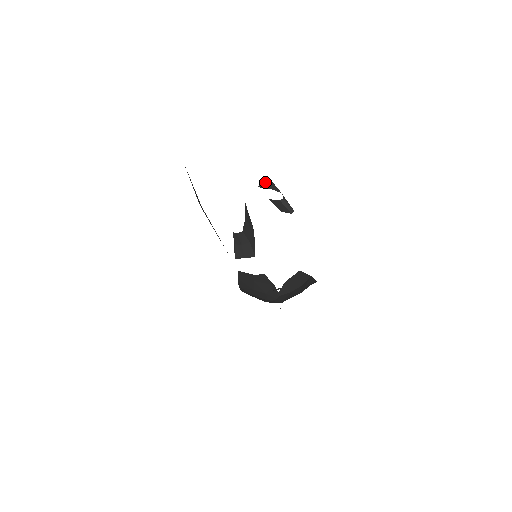
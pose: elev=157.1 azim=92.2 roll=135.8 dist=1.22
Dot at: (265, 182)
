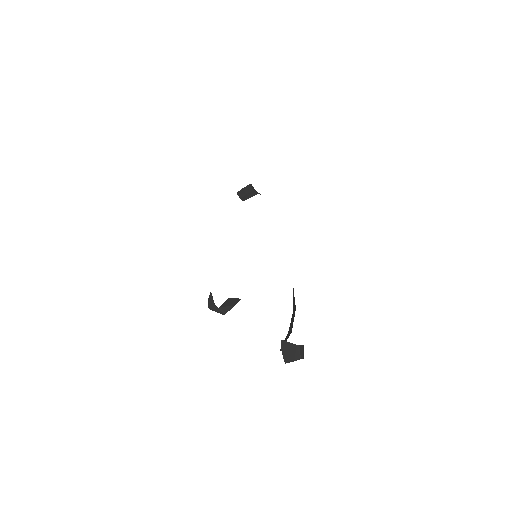
Dot at: occluded
